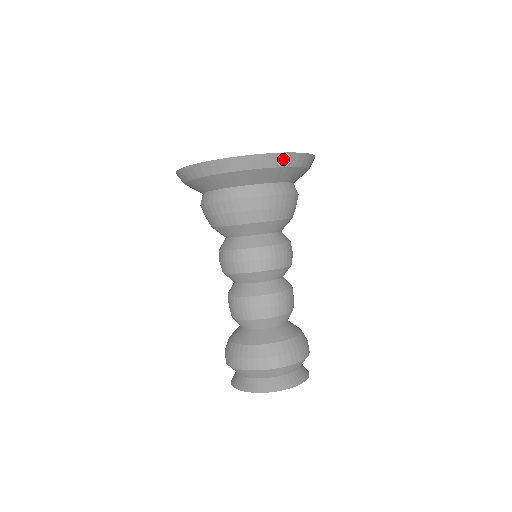
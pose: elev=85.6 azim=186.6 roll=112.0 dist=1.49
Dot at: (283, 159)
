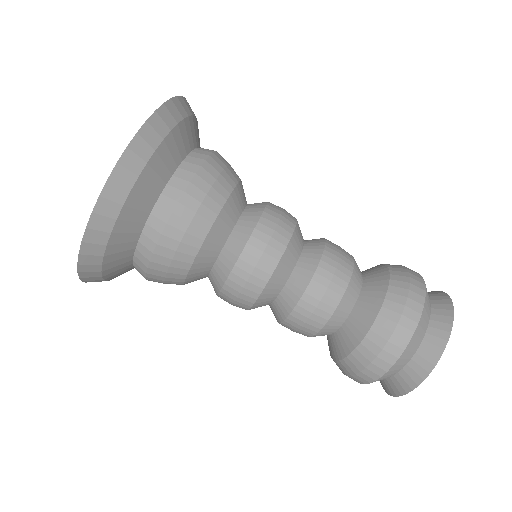
Dot at: (189, 106)
